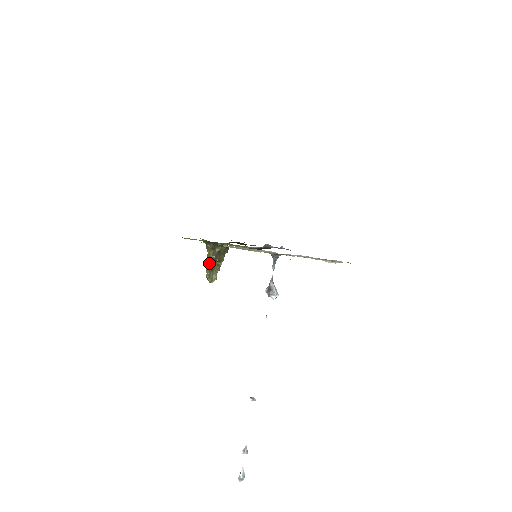
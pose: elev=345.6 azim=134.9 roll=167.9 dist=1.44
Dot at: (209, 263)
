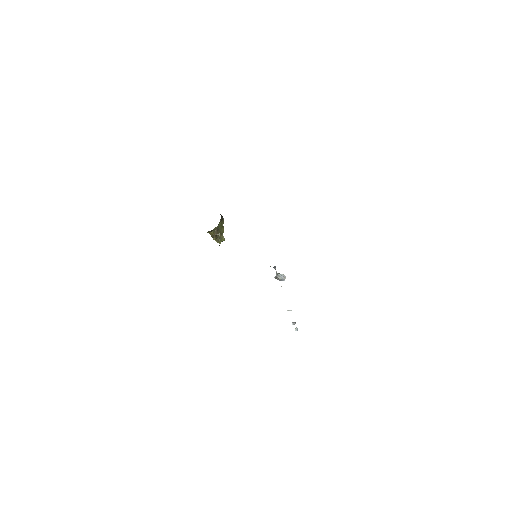
Dot at: occluded
